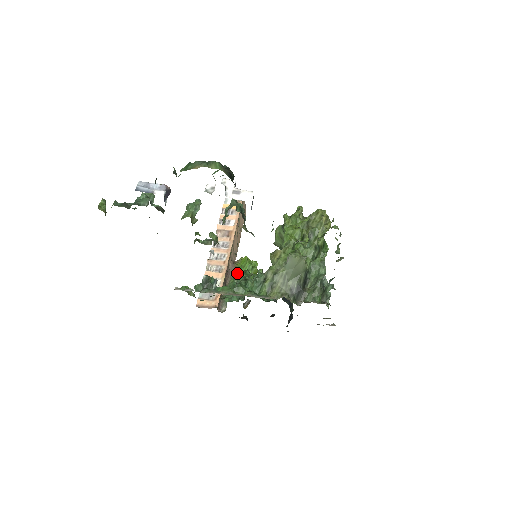
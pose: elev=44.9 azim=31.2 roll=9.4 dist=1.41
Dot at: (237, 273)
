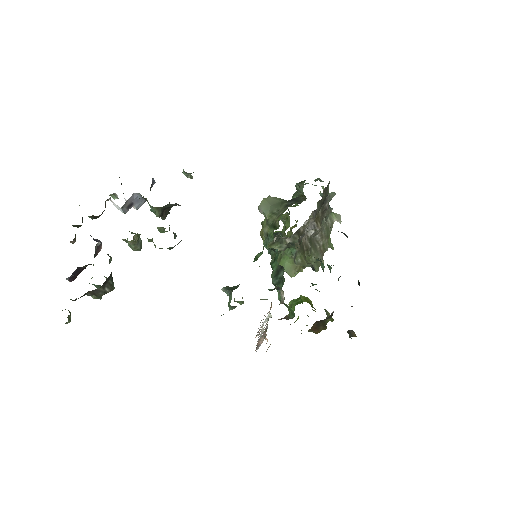
Dot at: occluded
